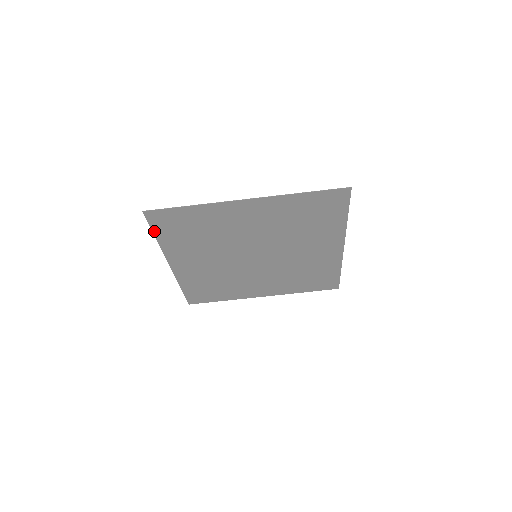
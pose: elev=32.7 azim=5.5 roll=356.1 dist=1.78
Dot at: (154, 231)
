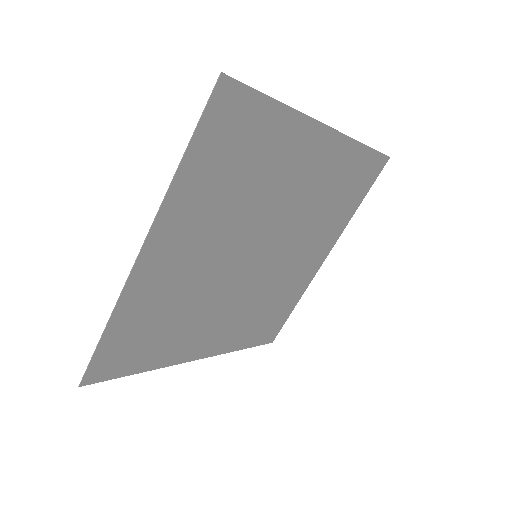
Dot at: (126, 374)
